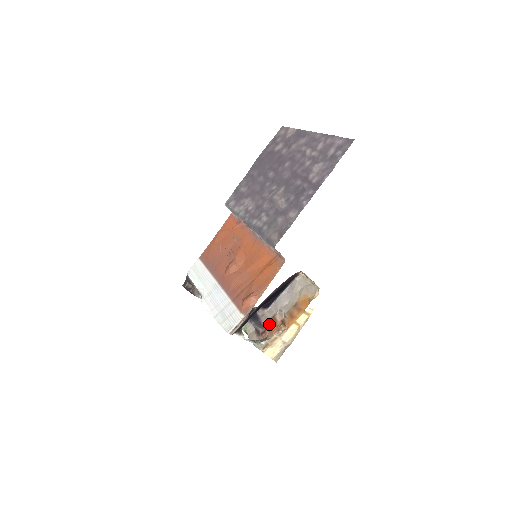
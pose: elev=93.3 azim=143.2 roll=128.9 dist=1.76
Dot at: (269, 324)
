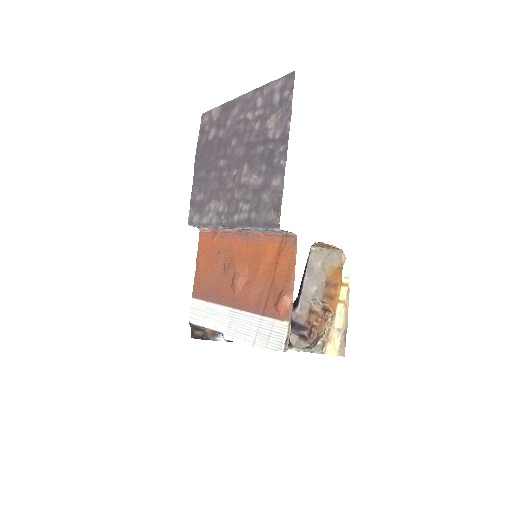
Dot at: (310, 321)
